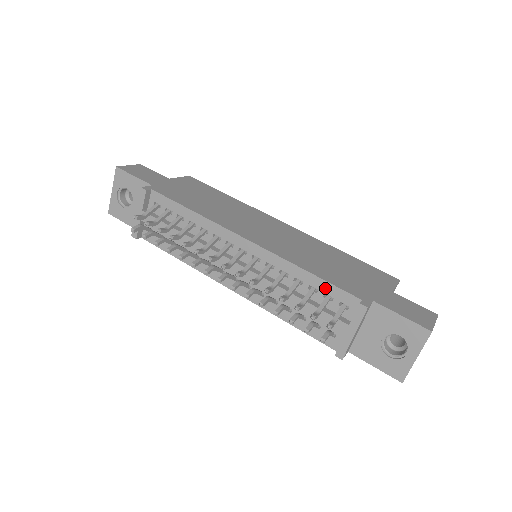
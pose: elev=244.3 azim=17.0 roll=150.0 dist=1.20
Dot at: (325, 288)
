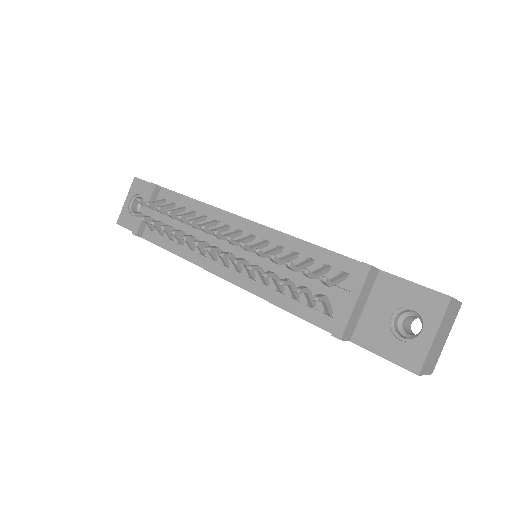
Dot at: (324, 257)
